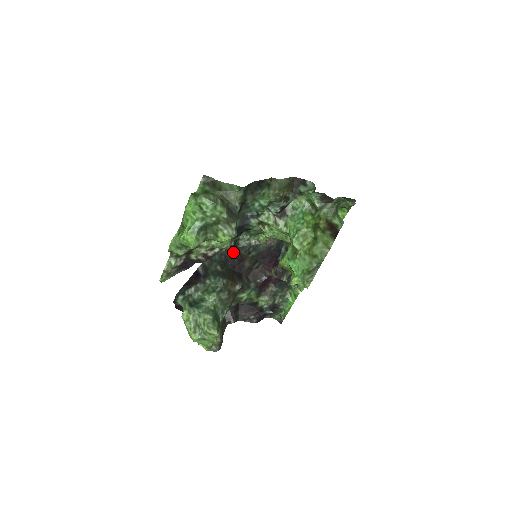
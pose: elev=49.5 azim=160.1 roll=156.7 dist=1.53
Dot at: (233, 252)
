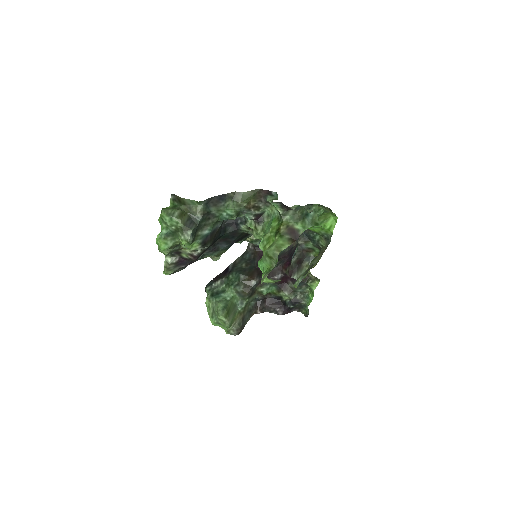
Dot at: (262, 252)
